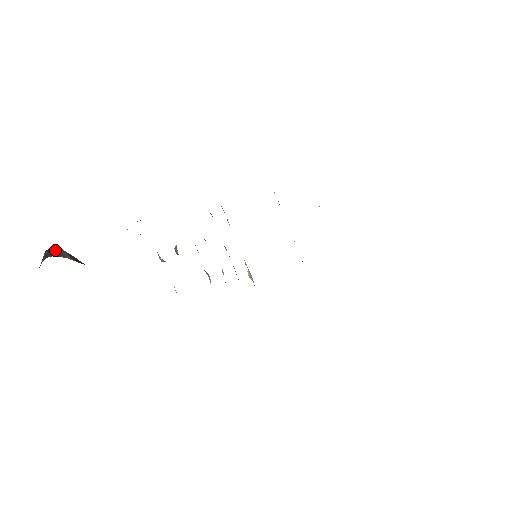
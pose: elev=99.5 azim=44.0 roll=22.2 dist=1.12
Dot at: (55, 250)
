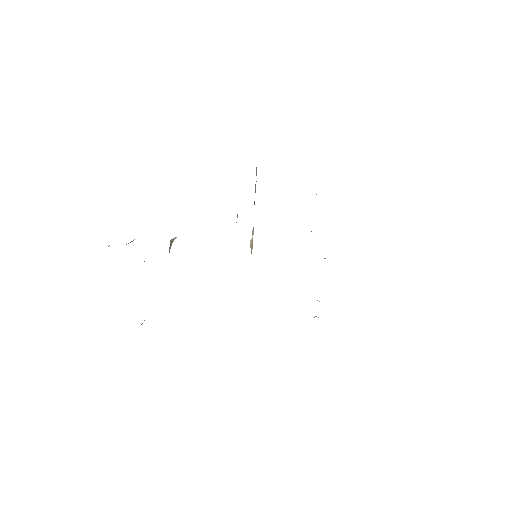
Dot at: occluded
